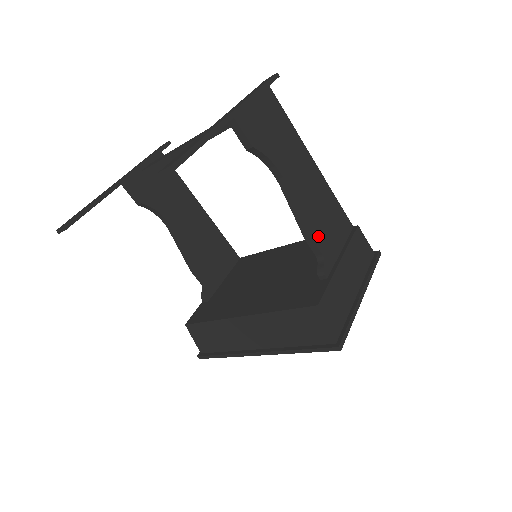
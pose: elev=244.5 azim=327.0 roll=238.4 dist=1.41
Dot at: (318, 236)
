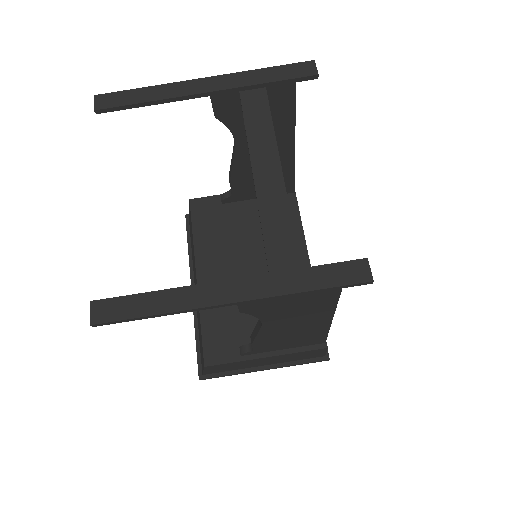
Dot at: (263, 344)
